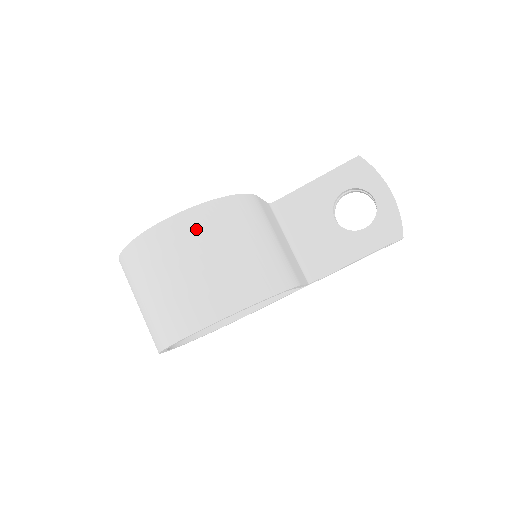
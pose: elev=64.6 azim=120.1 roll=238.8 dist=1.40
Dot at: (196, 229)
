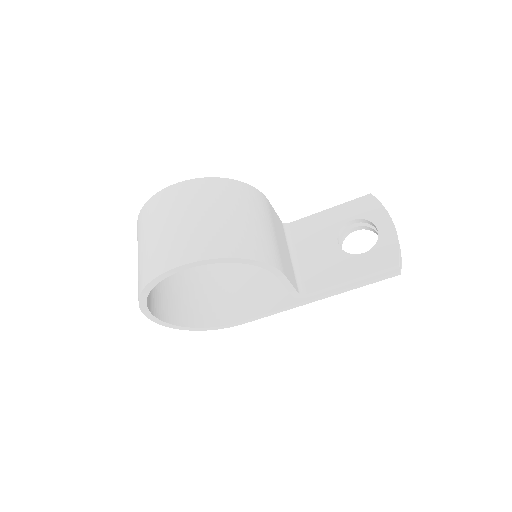
Dot at: (201, 192)
